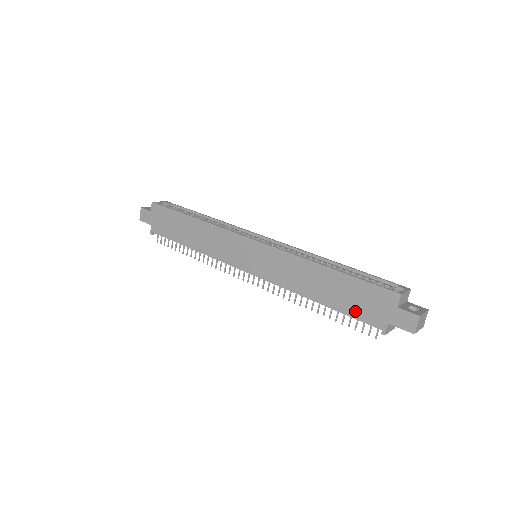
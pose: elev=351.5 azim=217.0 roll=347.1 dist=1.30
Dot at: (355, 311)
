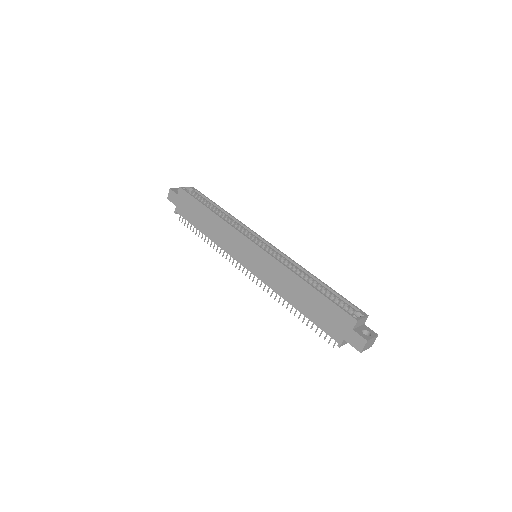
Dot at: (322, 323)
